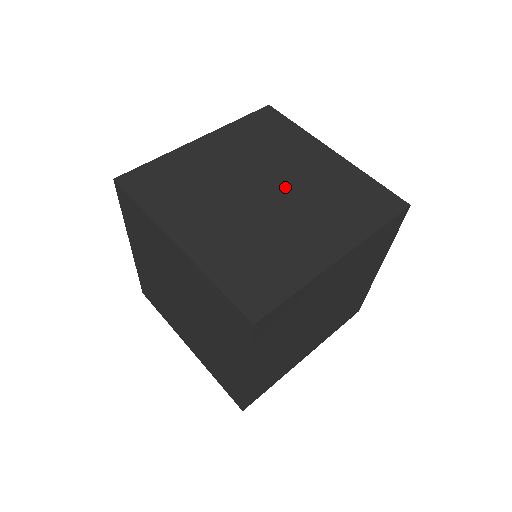
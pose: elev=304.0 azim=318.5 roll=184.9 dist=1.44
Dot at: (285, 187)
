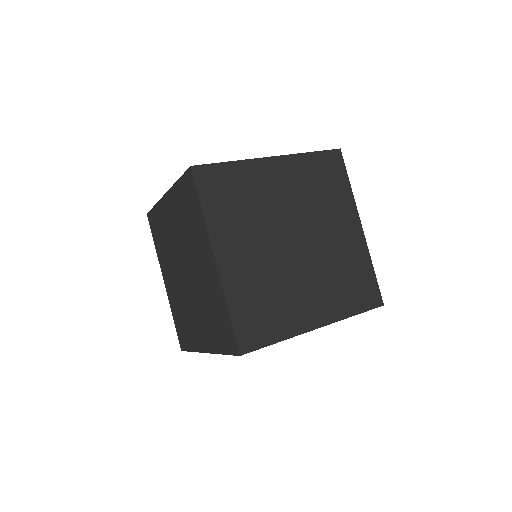
Dot at: (313, 245)
